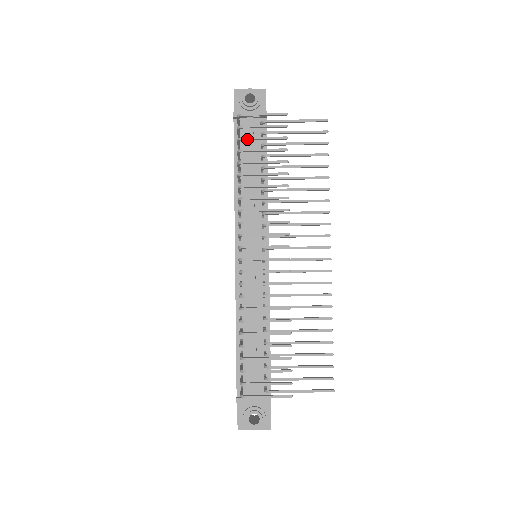
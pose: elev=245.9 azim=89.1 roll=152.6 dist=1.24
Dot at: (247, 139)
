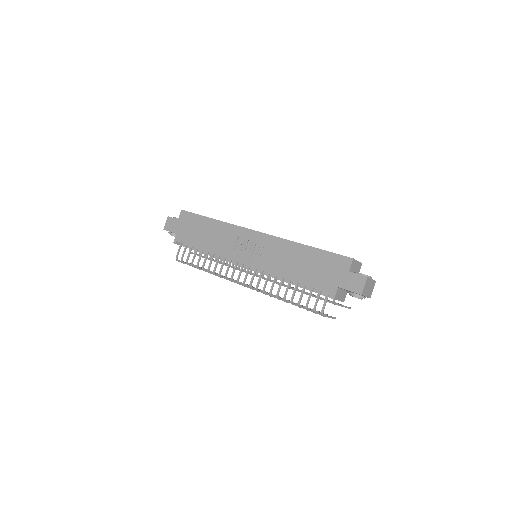
Dot at: (308, 310)
